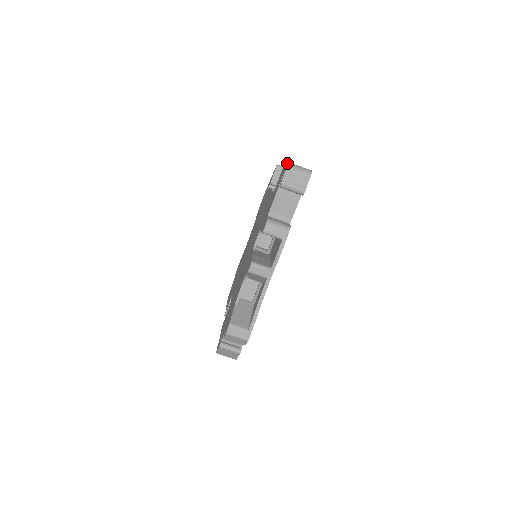
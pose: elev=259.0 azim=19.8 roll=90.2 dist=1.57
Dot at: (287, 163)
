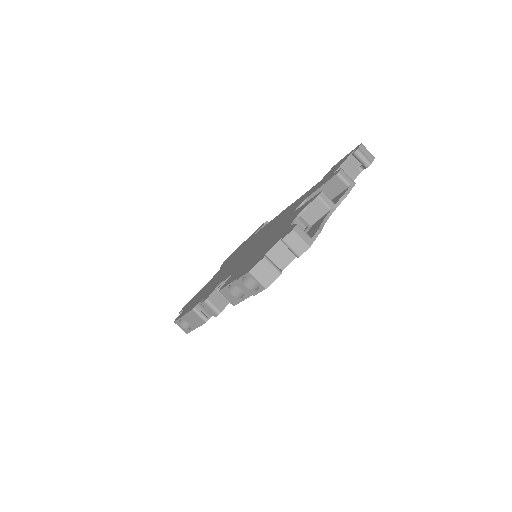
Dot at: (357, 146)
